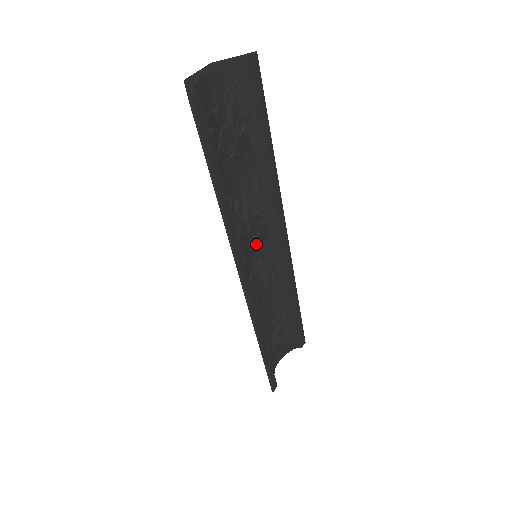
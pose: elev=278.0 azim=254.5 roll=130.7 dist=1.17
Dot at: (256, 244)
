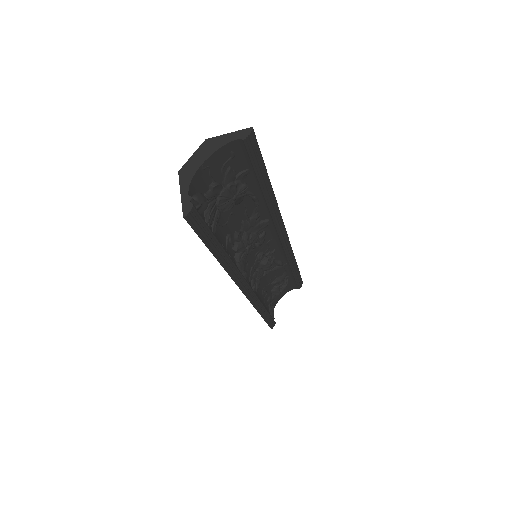
Dot at: occluded
